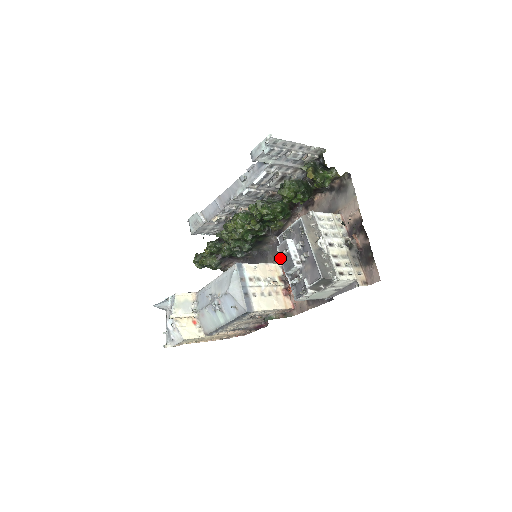
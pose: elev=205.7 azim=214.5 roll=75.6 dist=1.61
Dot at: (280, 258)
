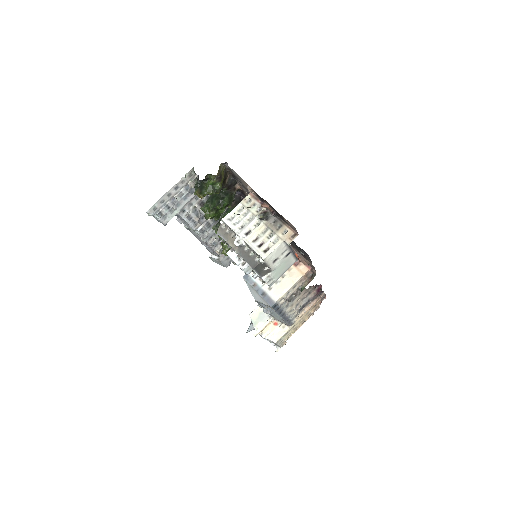
Dot at: occluded
